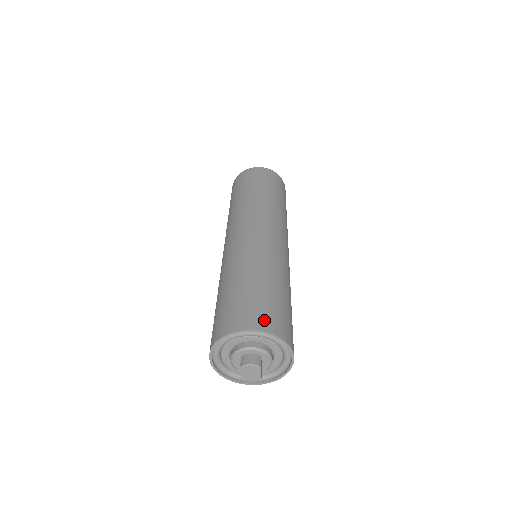
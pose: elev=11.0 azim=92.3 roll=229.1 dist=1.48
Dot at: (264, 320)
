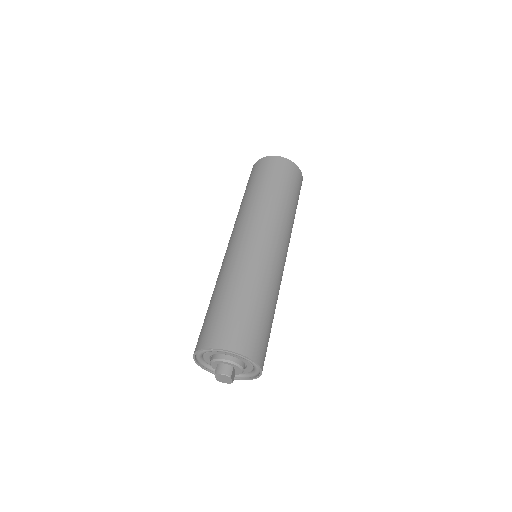
Dot at: (236, 340)
